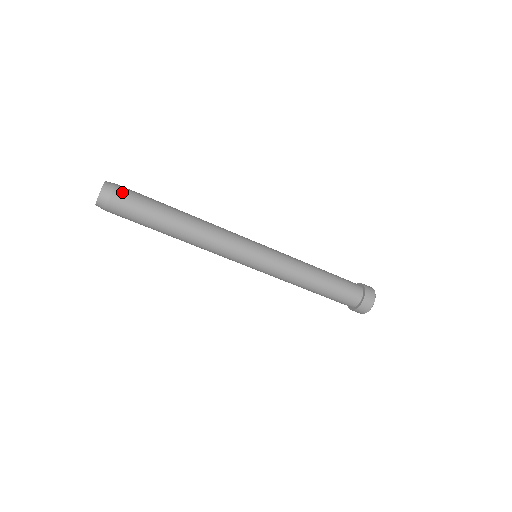
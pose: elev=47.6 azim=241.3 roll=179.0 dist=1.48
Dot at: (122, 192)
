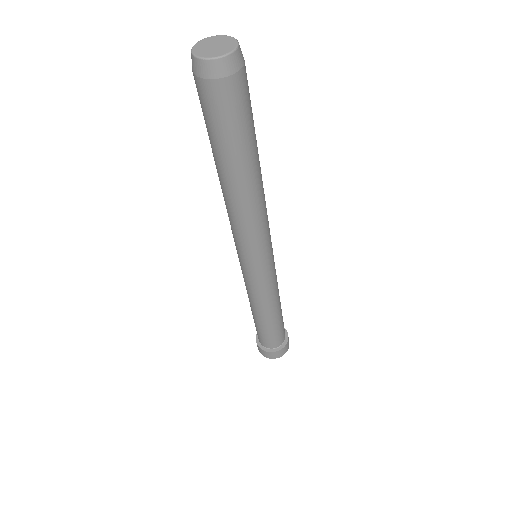
Dot at: (236, 89)
